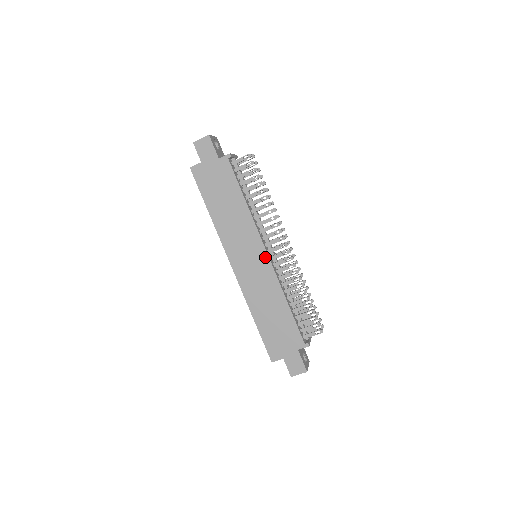
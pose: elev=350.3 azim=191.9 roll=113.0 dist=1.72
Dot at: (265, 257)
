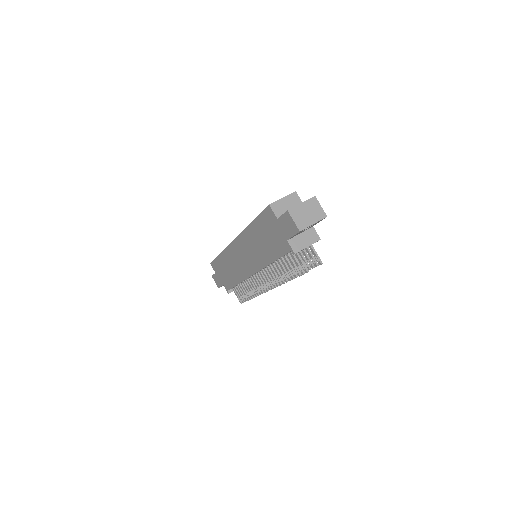
Dot at: (250, 273)
